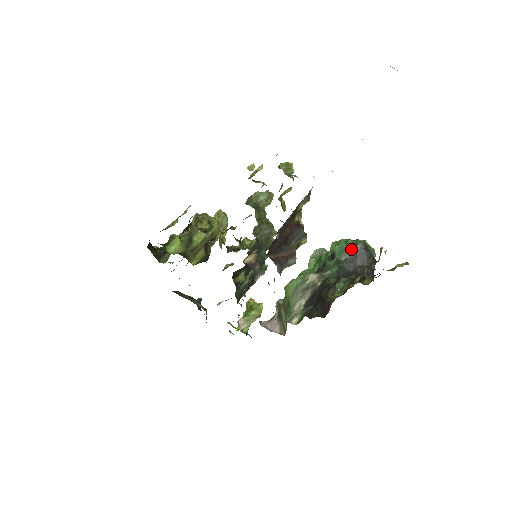
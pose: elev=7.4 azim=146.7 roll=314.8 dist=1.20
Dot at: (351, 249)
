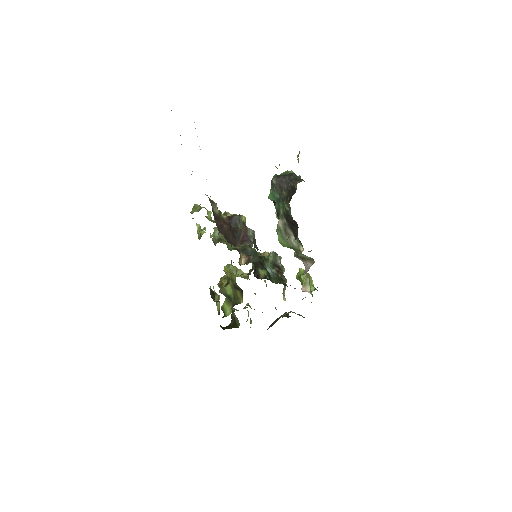
Dot at: (274, 188)
